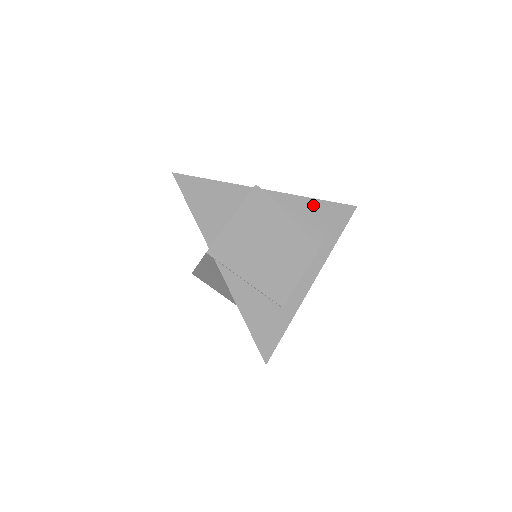
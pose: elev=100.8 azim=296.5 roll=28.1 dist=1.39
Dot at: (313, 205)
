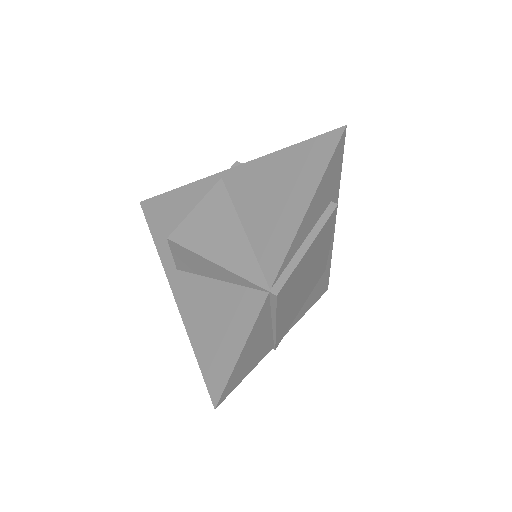
Dot at: (315, 203)
